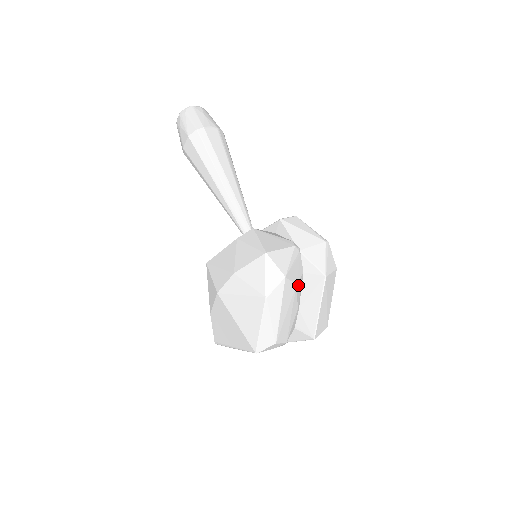
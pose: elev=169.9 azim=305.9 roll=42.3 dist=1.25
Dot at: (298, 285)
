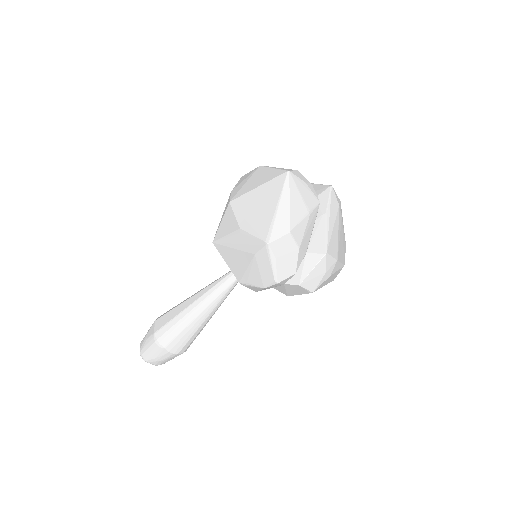
Dot at: occluded
